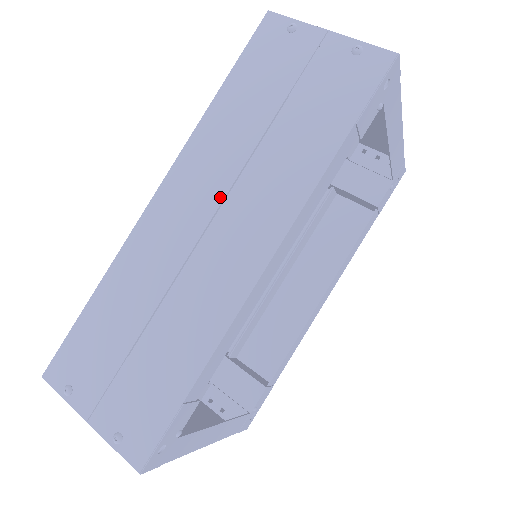
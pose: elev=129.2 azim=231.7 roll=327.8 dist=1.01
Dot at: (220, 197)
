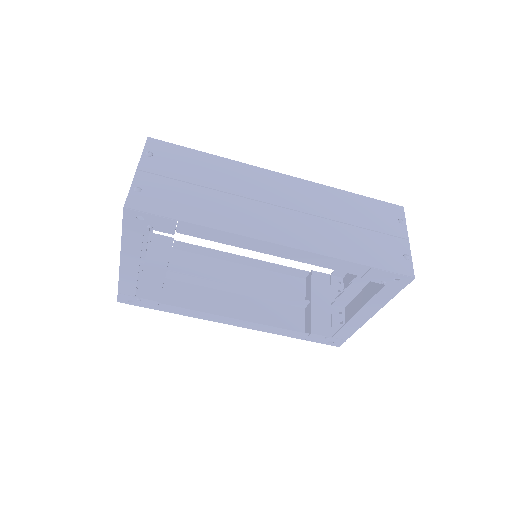
Dot at: (299, 209)
